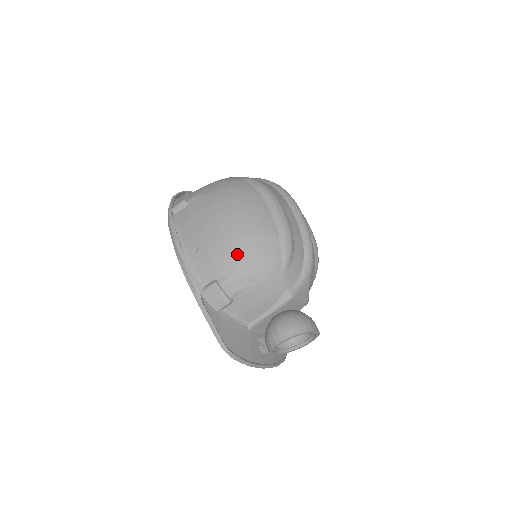
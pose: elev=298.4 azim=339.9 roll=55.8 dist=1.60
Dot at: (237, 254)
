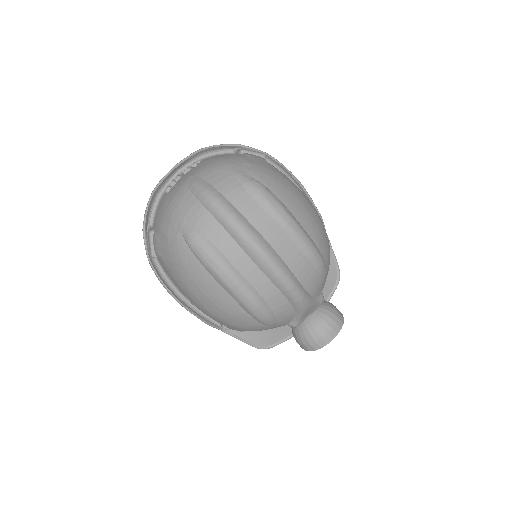
Dot at: (223, 324)
